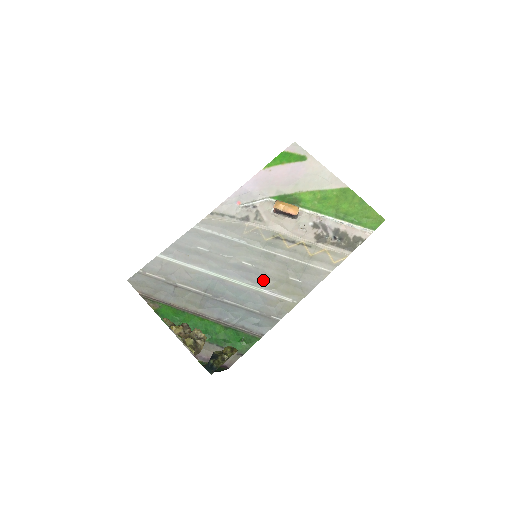
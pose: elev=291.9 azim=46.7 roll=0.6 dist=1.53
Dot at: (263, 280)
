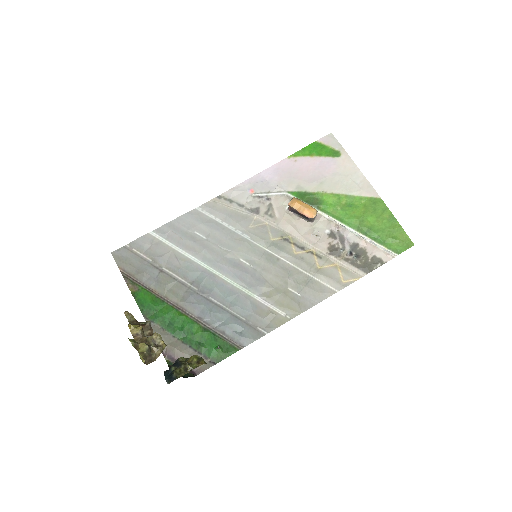
Dot at: (258, 284)
